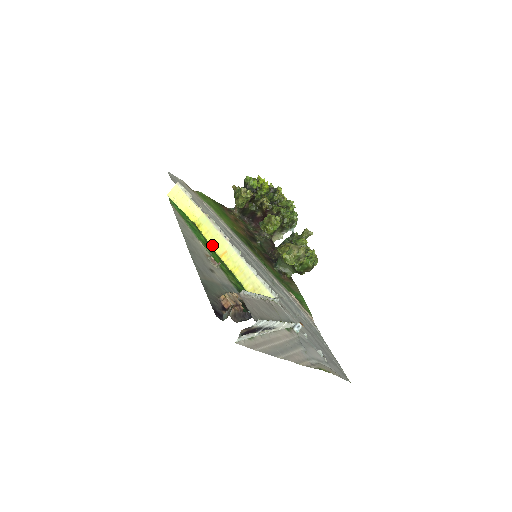
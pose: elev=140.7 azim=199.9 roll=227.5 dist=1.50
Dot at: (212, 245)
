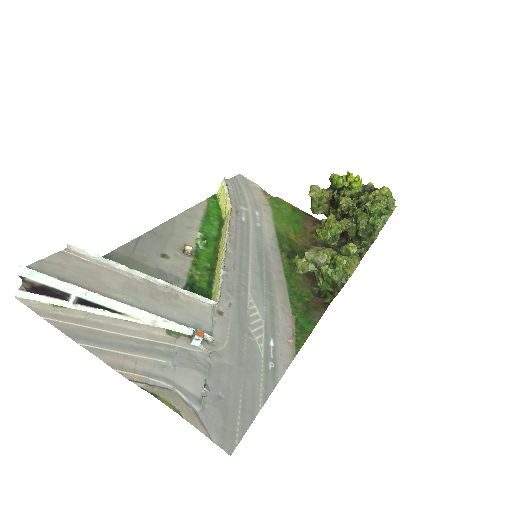
Dot at: (221, 242)
